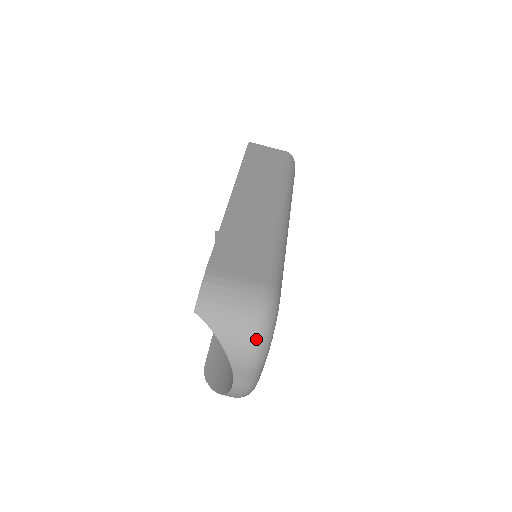
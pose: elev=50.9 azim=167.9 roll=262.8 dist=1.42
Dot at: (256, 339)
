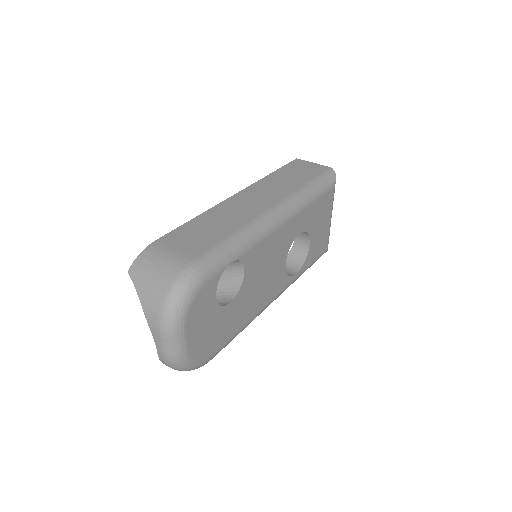
Dot at: (165, 303)
